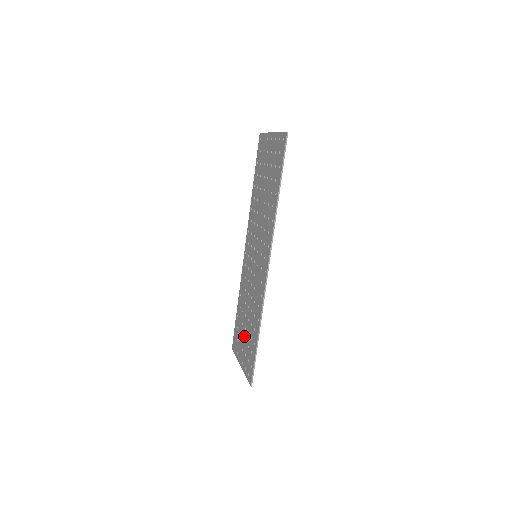
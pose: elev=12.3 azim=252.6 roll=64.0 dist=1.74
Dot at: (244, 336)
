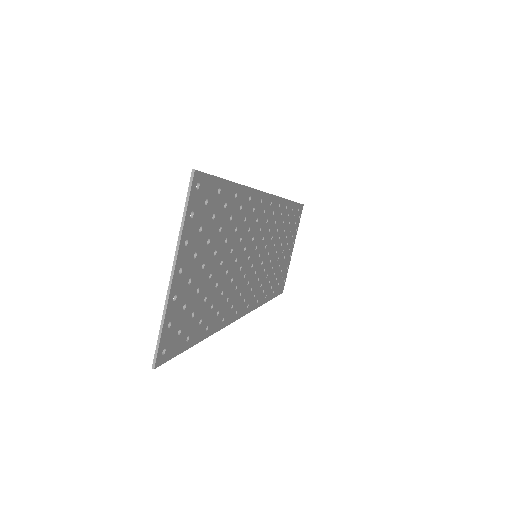
Dot at: occluded
